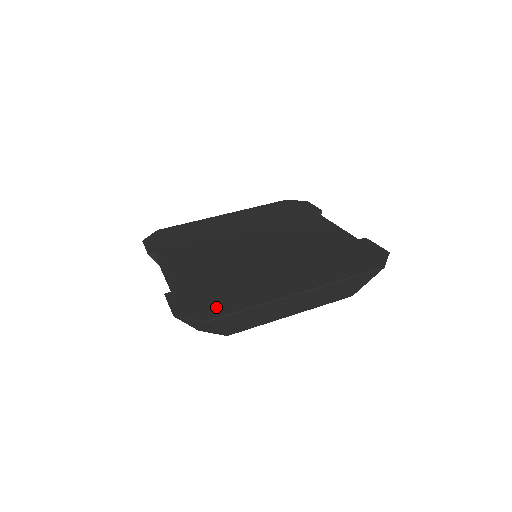
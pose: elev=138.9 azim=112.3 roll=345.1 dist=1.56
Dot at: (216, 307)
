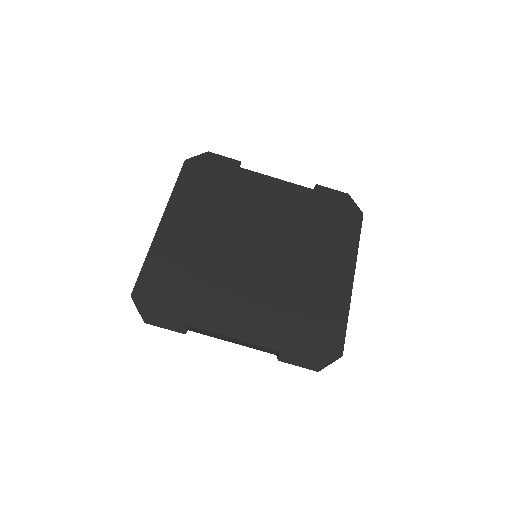
Dot at: (330, 338)
